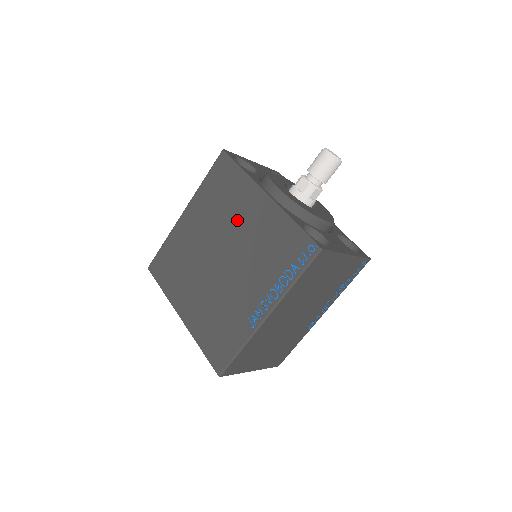
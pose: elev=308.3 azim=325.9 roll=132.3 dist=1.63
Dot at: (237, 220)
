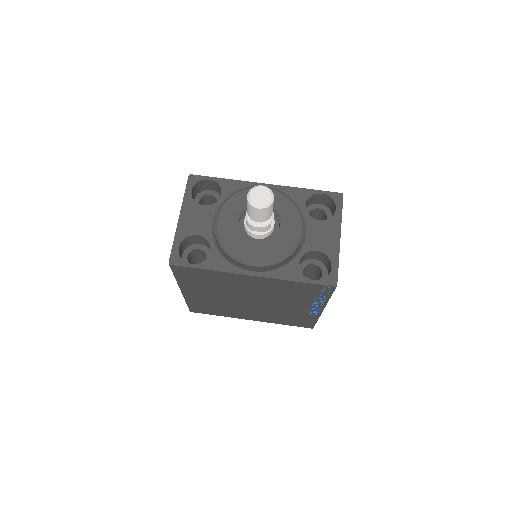
Dot at: (241, 288)
